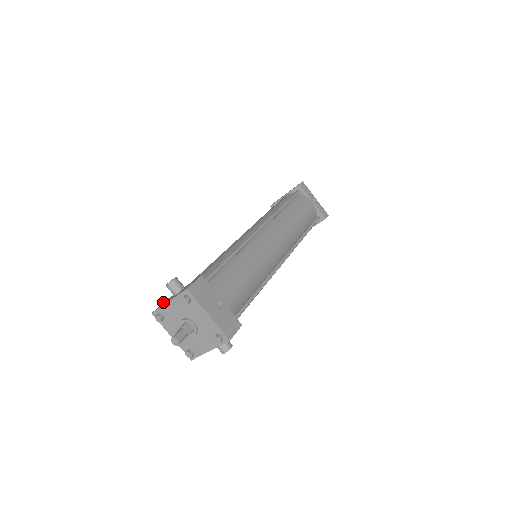
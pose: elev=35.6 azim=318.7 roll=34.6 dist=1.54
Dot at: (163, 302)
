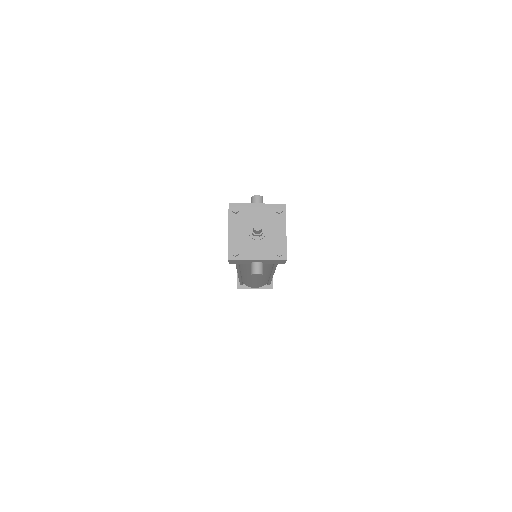
Dot at: occluded
